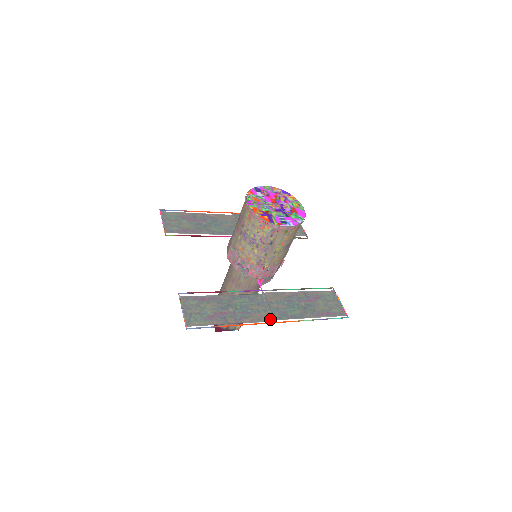
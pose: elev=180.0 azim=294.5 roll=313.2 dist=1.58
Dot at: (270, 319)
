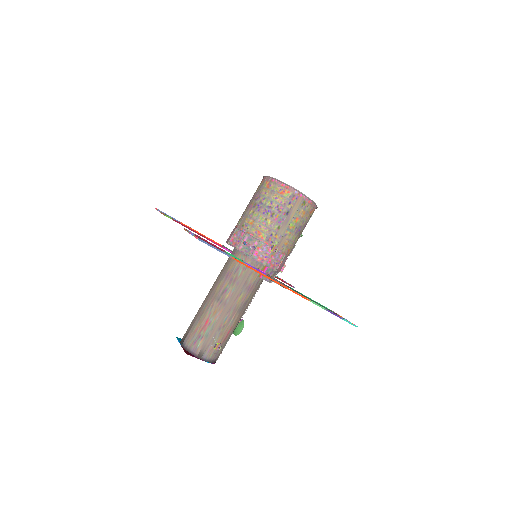
Dot at: (281, 286)
